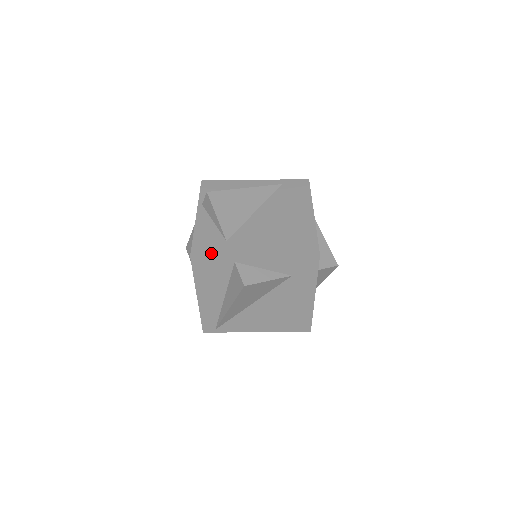
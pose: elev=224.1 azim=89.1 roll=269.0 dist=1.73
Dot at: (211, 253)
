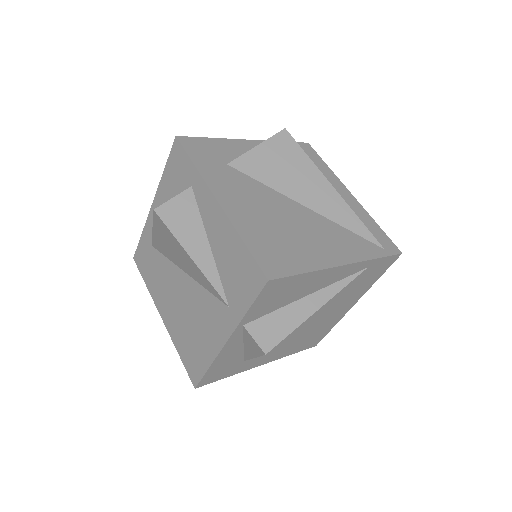
Dot at: (220, 378)
